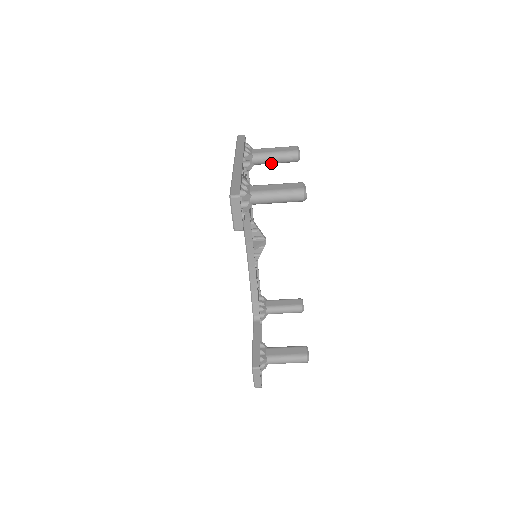
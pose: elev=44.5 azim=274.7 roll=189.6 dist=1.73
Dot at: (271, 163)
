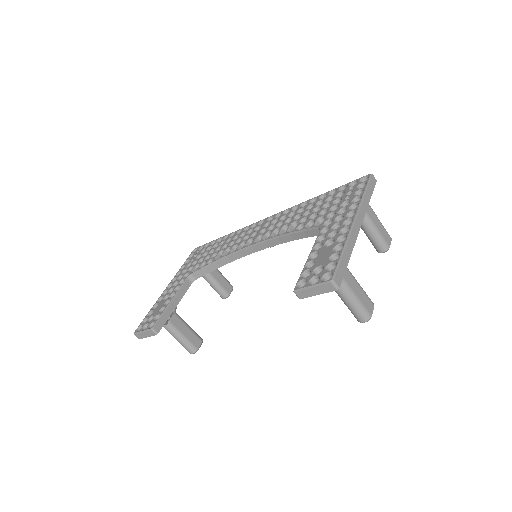
Dot at: (363, 230)
